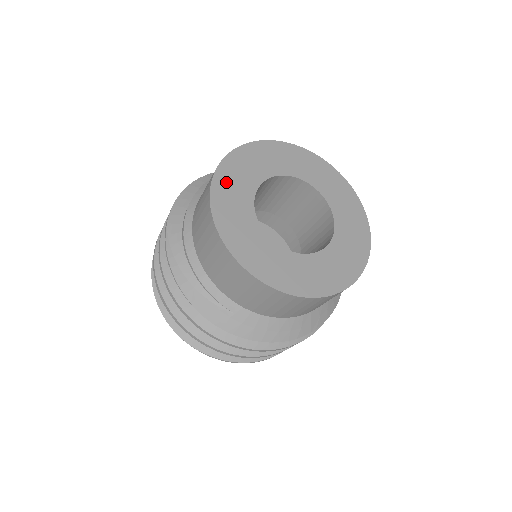
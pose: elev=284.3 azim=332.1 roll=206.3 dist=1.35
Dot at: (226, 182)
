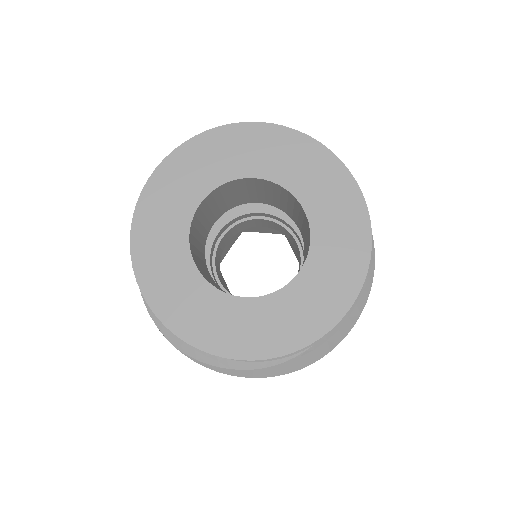
Dot at: (172, 306)
